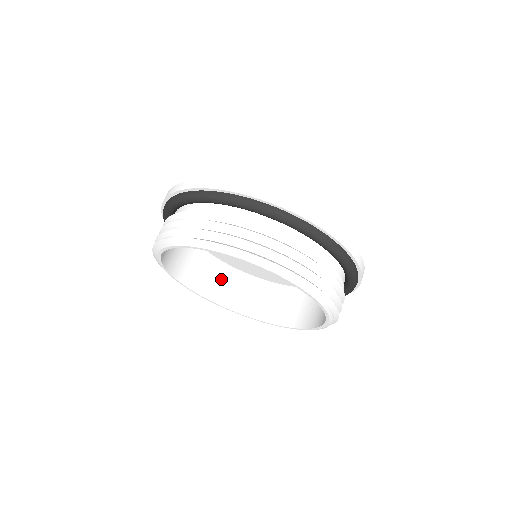
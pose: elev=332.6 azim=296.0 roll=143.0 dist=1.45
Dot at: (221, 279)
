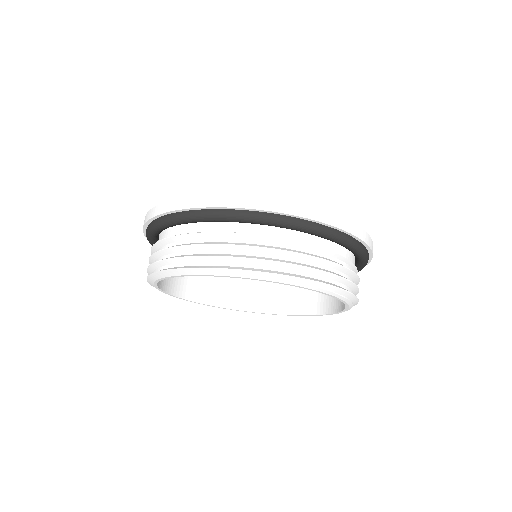
Dot at: (207, 278)
